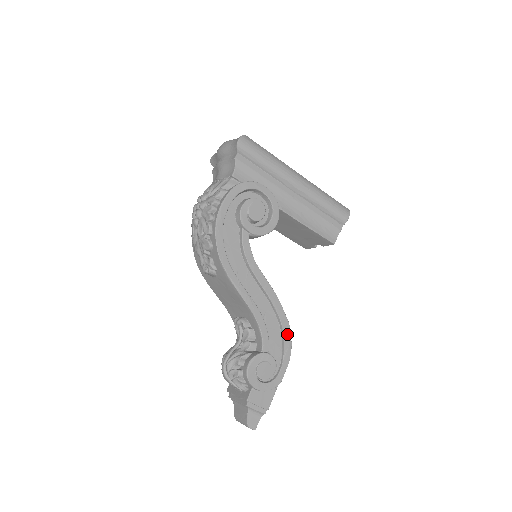
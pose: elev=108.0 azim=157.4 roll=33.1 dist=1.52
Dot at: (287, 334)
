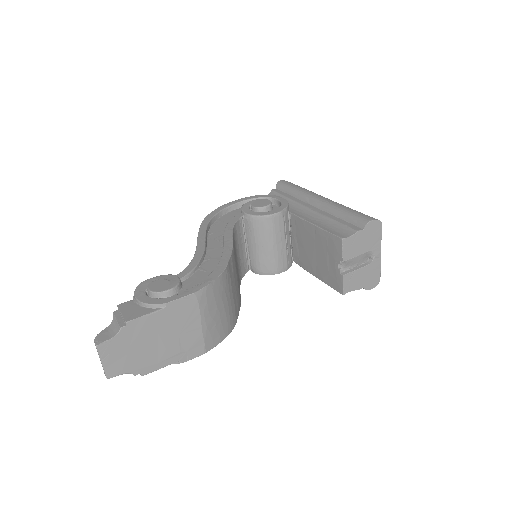
Dot at: (215, 274)
